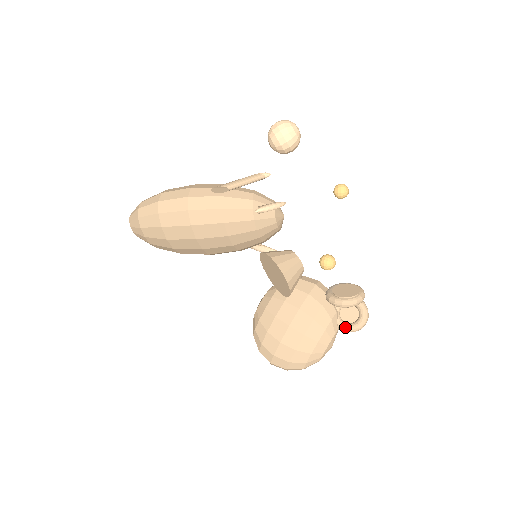
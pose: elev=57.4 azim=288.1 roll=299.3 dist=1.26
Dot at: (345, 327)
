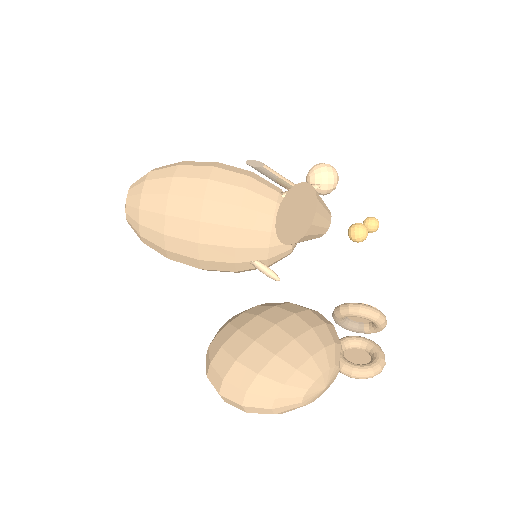
Dot at: (351, 364)
